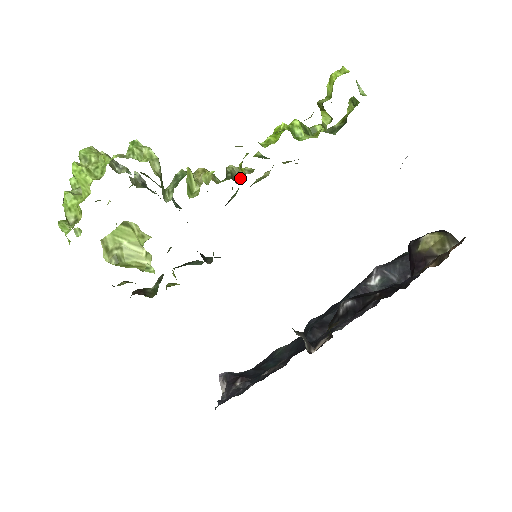
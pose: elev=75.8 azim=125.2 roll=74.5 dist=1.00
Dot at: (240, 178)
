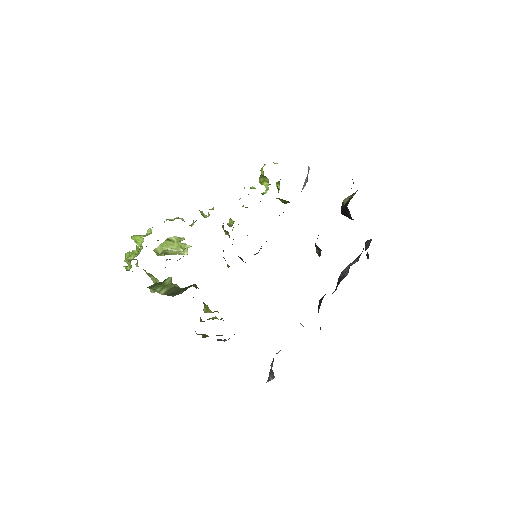
Dot at: (232, 225)
